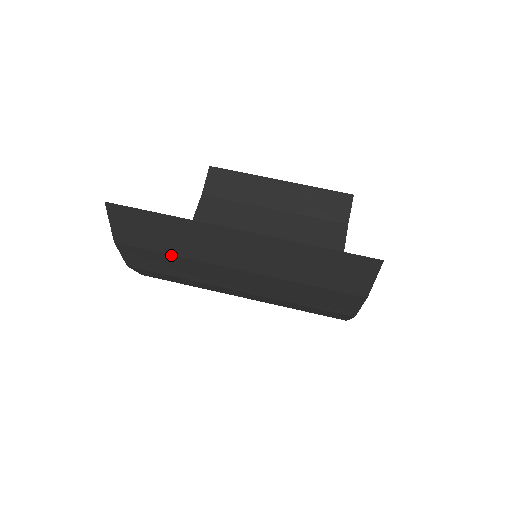
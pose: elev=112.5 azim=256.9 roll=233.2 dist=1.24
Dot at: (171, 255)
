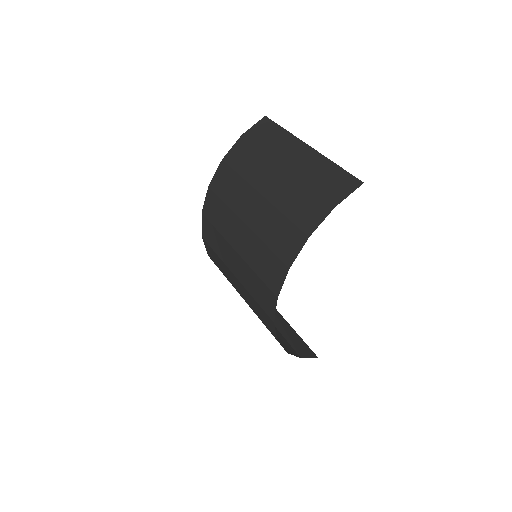
Dot at: (260, 150)
